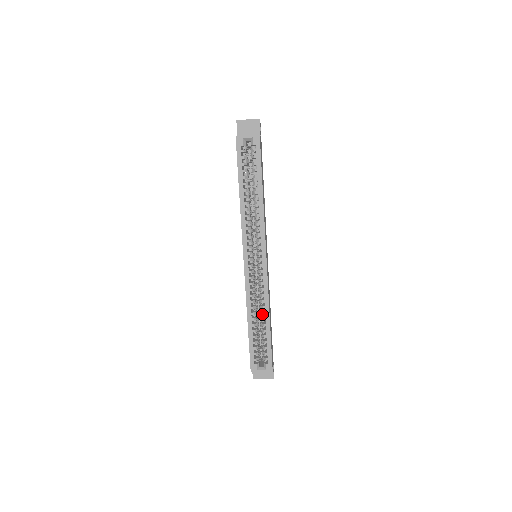
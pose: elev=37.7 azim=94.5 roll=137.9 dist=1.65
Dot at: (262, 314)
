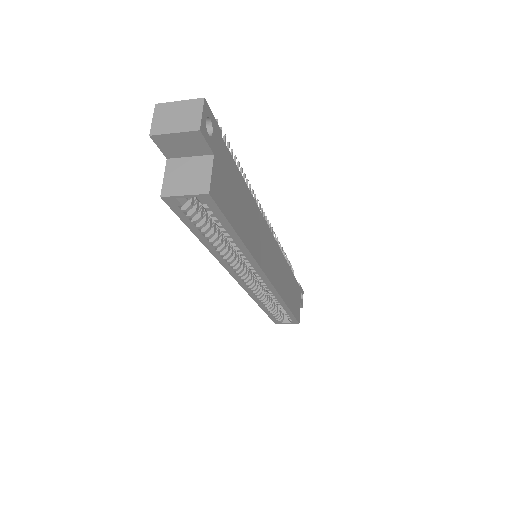
Dot at: occluded
